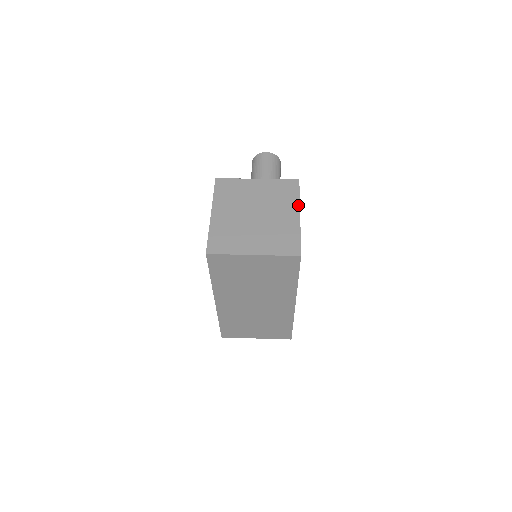
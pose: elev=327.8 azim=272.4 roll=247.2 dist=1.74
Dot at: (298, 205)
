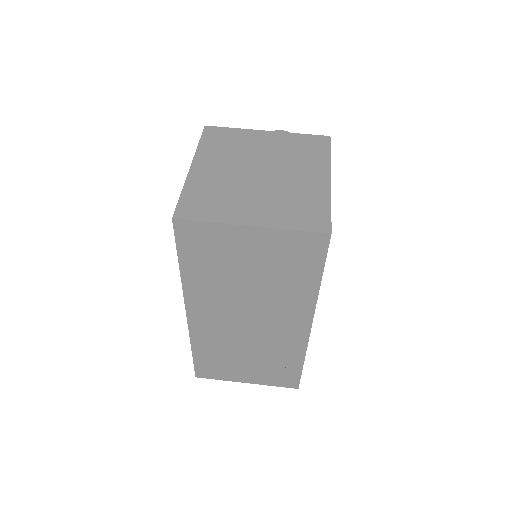
Dot at: (328, 166)
